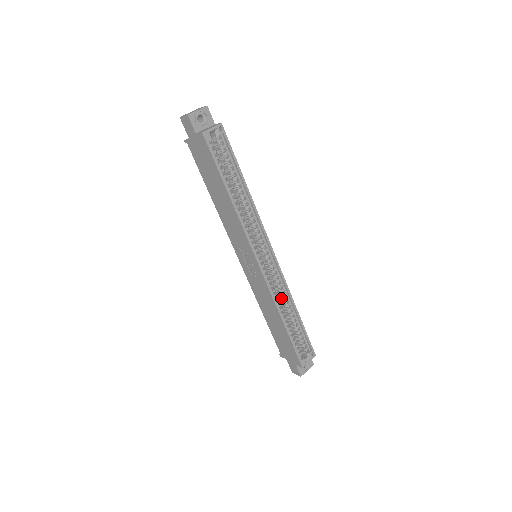
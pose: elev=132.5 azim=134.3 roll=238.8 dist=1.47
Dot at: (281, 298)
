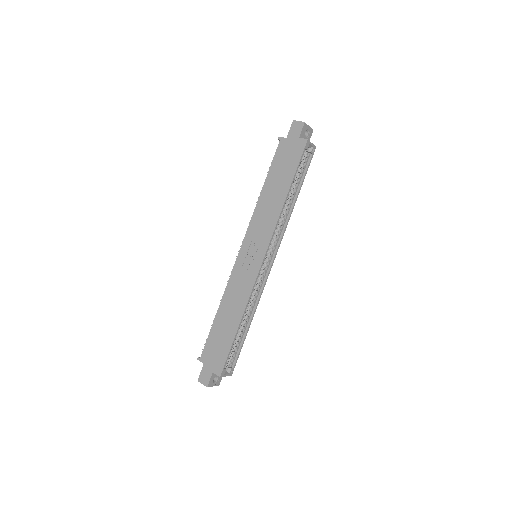
Dot at: (249, 303)
